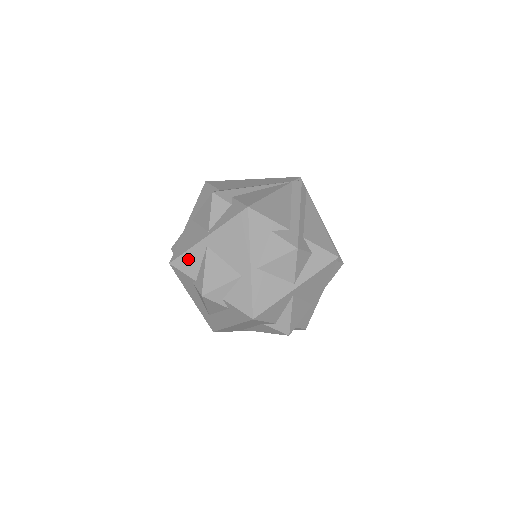
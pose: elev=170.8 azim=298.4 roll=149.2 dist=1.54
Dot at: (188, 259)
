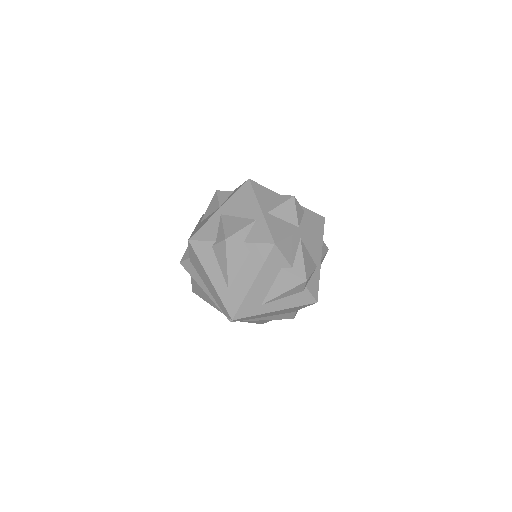
Dot at: (206, 229)
